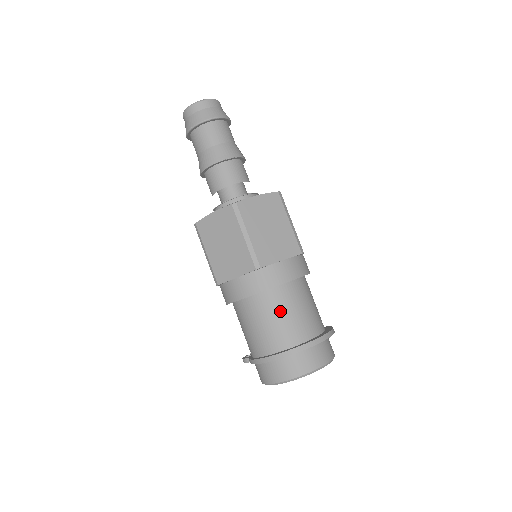
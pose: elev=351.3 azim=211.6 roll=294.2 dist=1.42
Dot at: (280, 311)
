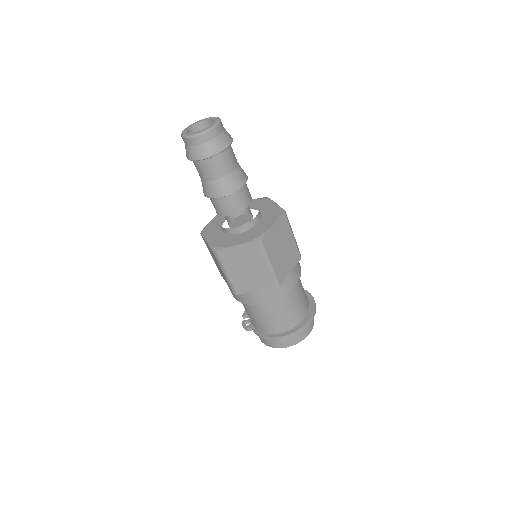
Dot at: (288, 306)
